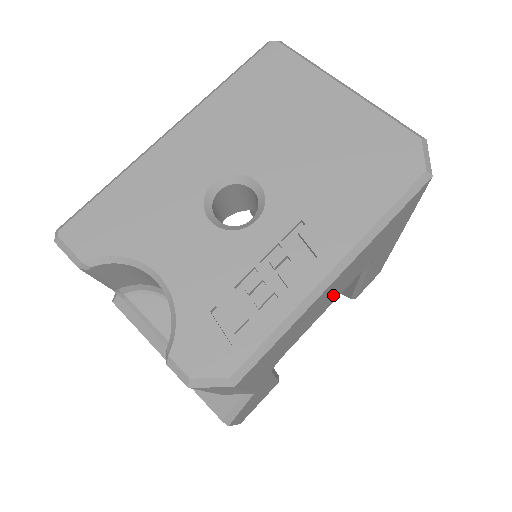
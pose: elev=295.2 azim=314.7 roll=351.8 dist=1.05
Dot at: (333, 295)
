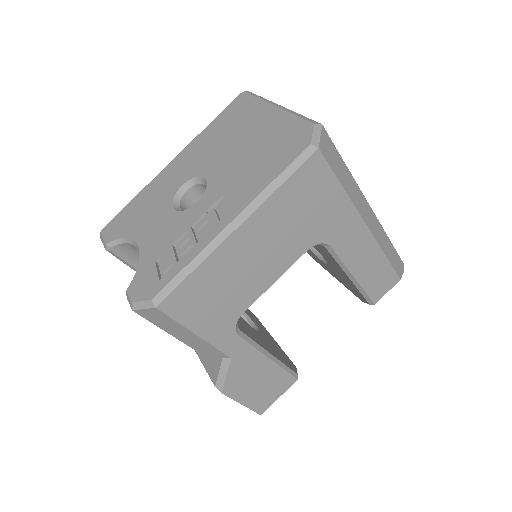
Dot at: (266, 259)
